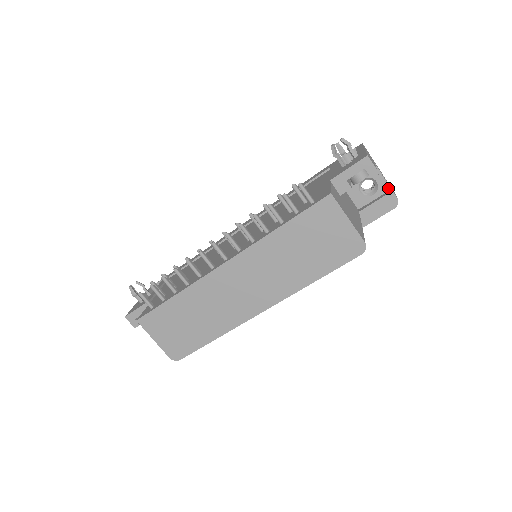
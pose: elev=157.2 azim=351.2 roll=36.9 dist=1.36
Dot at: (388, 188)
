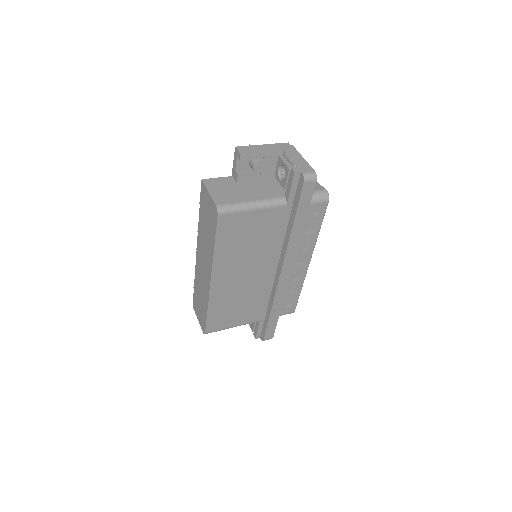
Dot at: (293, 167)
